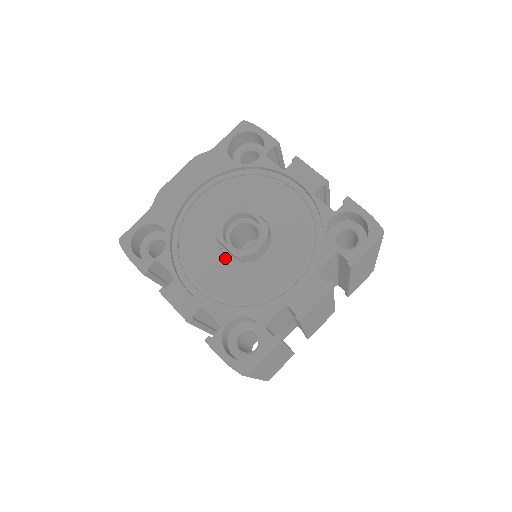
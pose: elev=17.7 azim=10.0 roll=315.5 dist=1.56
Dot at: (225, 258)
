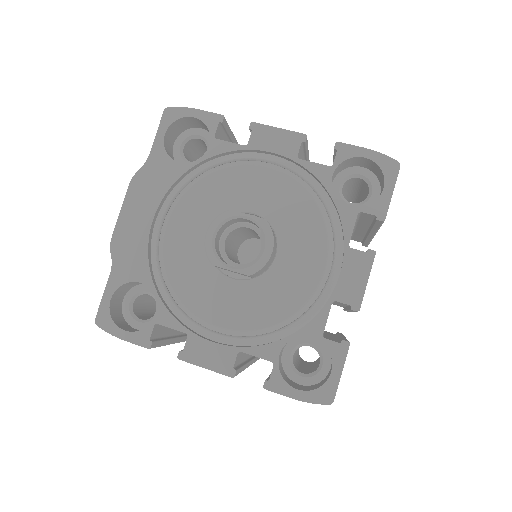
Dot at: (234, 282)
